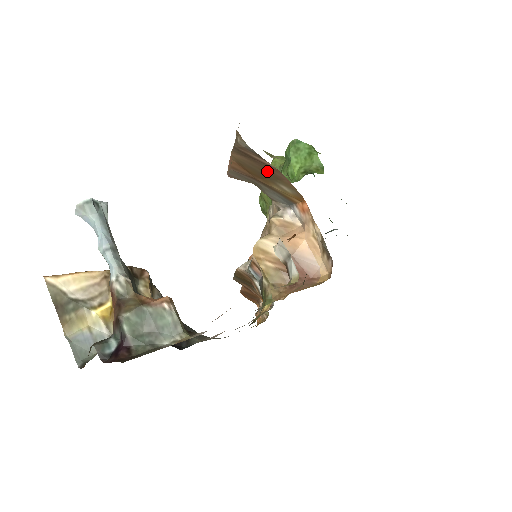
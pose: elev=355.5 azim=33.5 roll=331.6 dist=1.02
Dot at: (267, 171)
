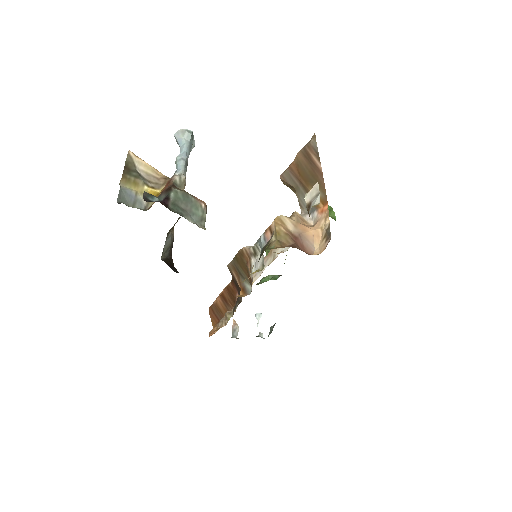
Dot at: (314, 174)
